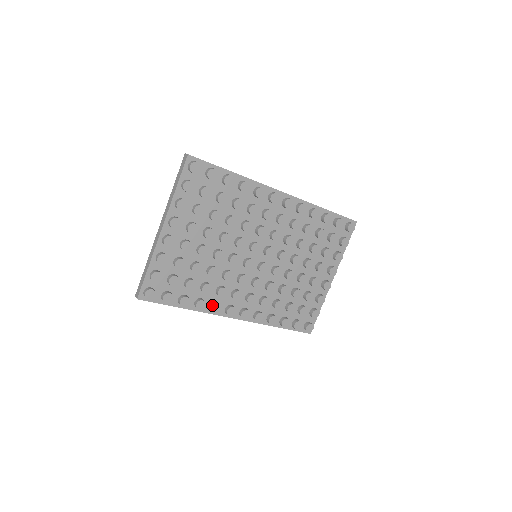
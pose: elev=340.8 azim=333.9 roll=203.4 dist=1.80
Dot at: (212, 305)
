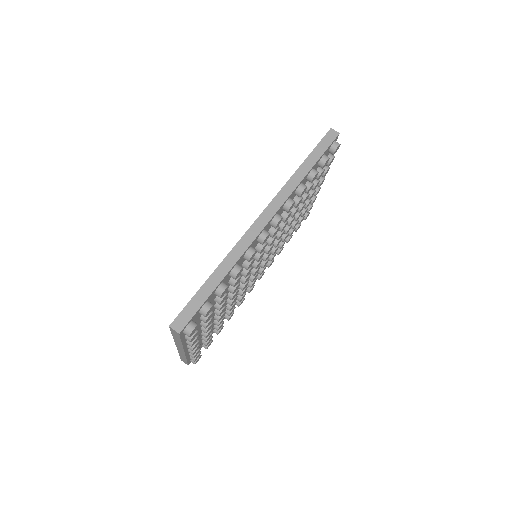
Dot at: (237, 305)
